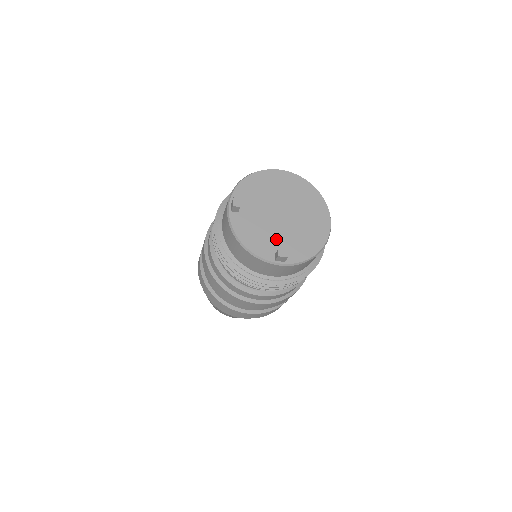
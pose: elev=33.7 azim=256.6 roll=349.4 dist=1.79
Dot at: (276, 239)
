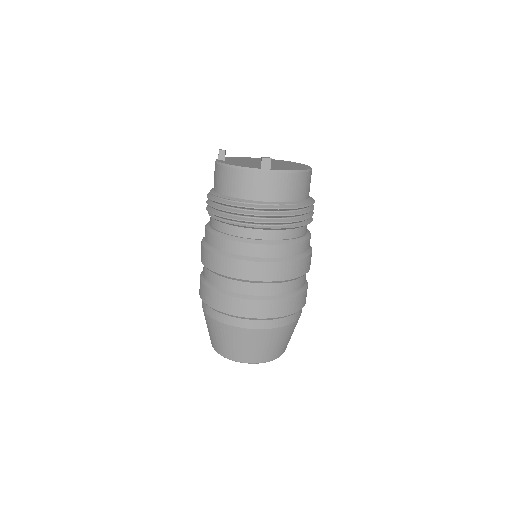
Dot at: occluded
